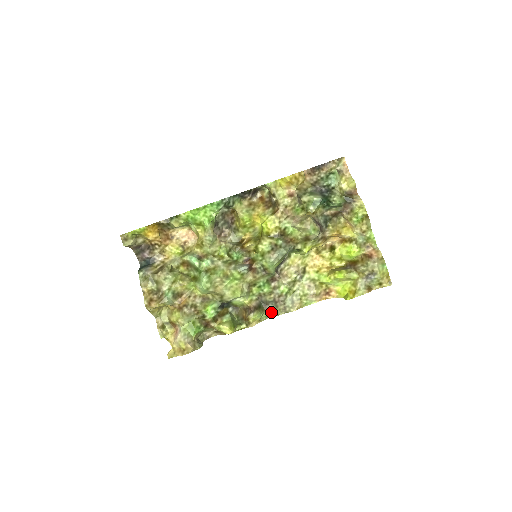
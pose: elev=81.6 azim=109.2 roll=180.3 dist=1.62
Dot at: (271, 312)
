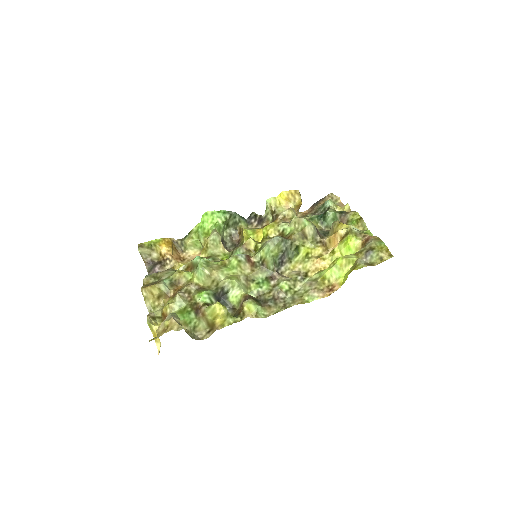
Dot at: (270, 310)
